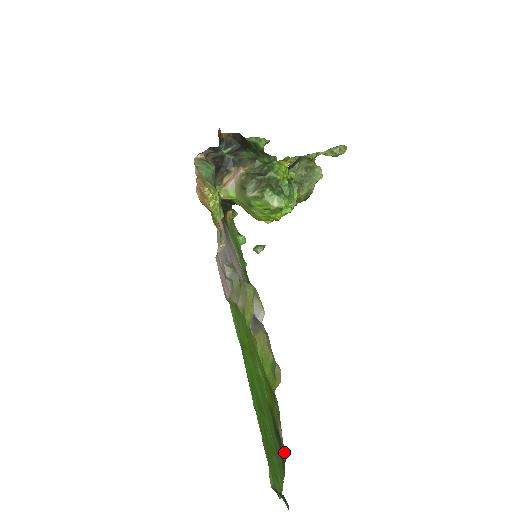
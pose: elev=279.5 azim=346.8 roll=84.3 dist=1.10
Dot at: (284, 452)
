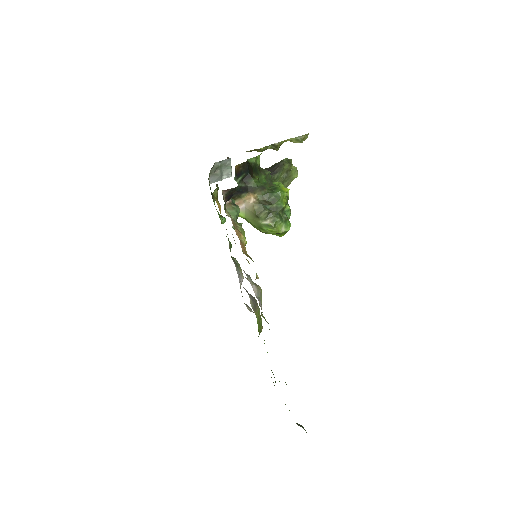
Dot at: (271, 377)
